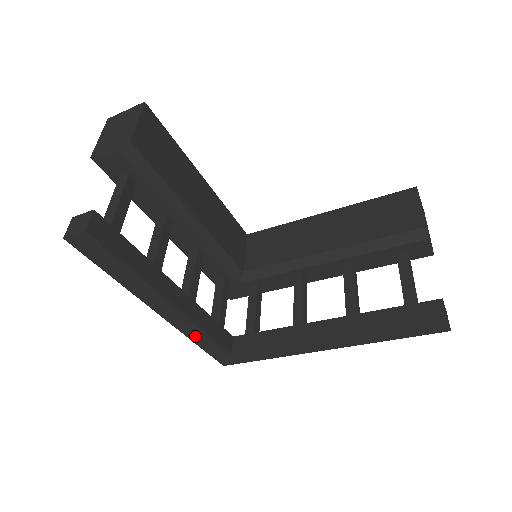
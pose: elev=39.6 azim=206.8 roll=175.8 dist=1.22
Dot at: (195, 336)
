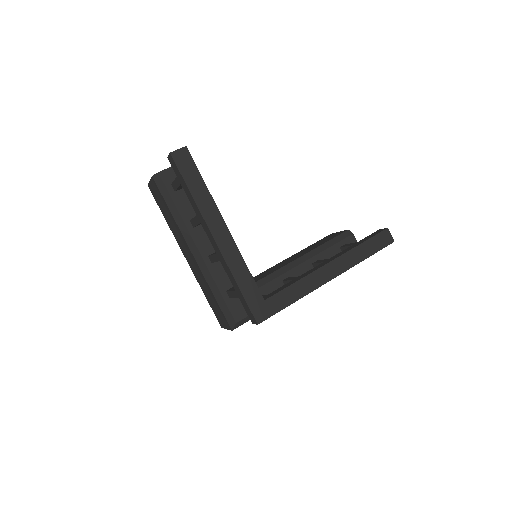
Dot at: (238, 271)
